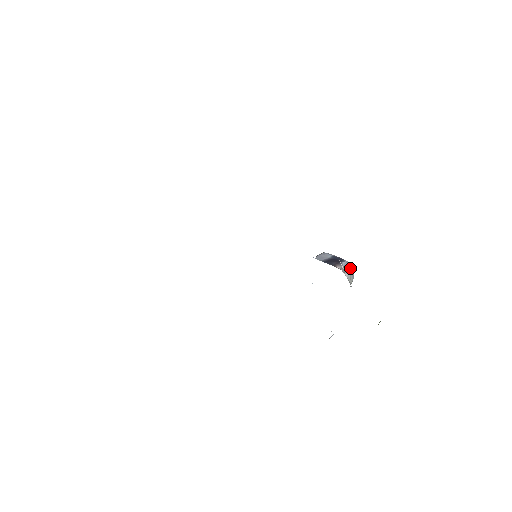
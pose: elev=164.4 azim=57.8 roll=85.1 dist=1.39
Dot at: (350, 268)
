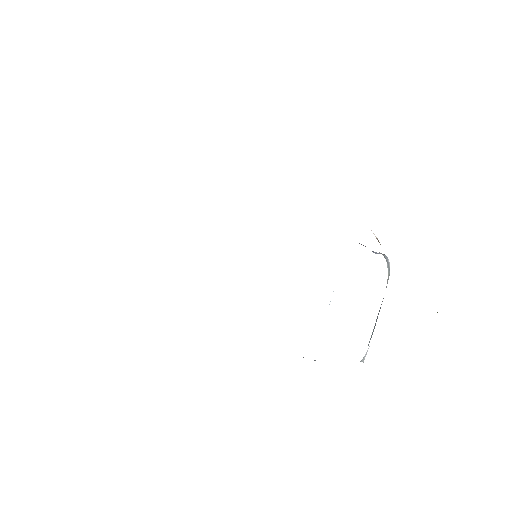
Dot at: (384, 255)
